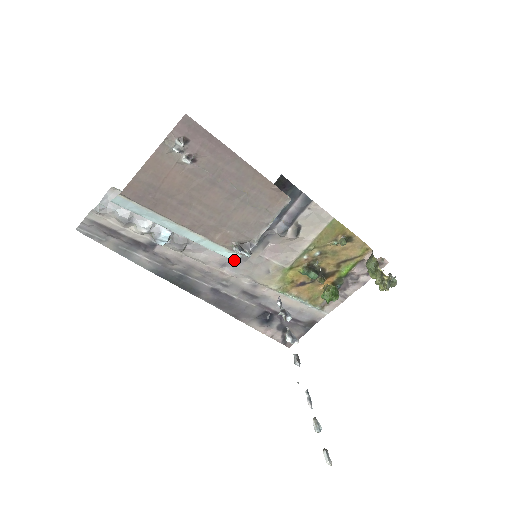
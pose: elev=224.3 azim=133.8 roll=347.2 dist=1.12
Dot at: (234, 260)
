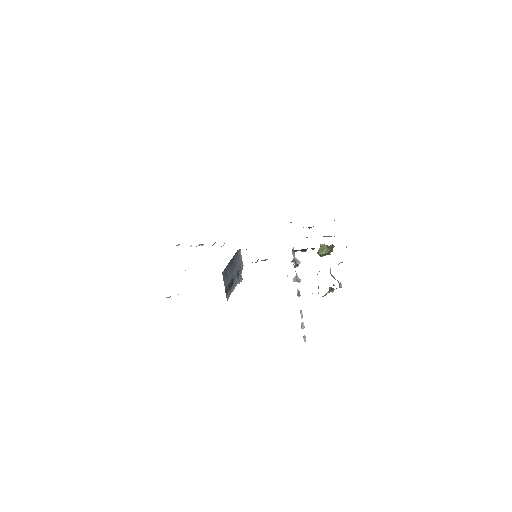
Dot at: occluded
